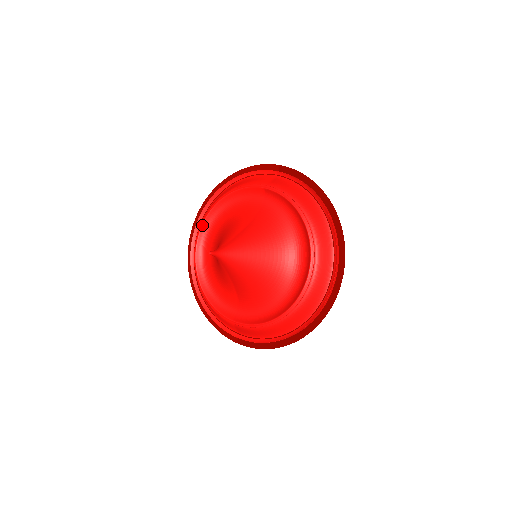
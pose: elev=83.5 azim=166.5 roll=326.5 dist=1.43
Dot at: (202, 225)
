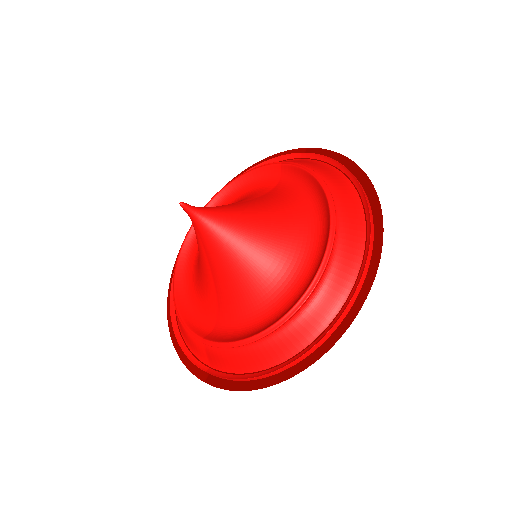
Dot at: occluded
